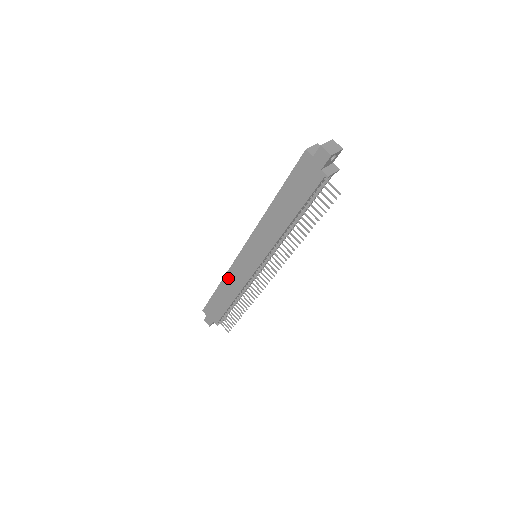
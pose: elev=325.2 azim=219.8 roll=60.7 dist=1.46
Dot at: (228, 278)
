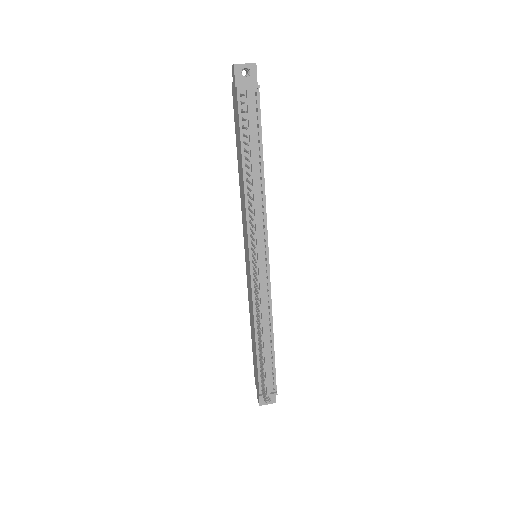
Dot at: (249, 306)
